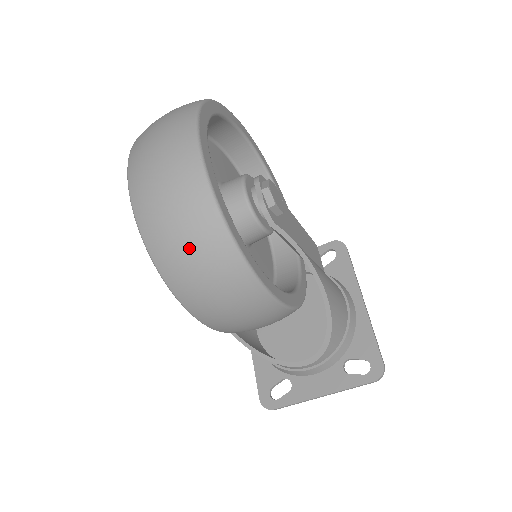
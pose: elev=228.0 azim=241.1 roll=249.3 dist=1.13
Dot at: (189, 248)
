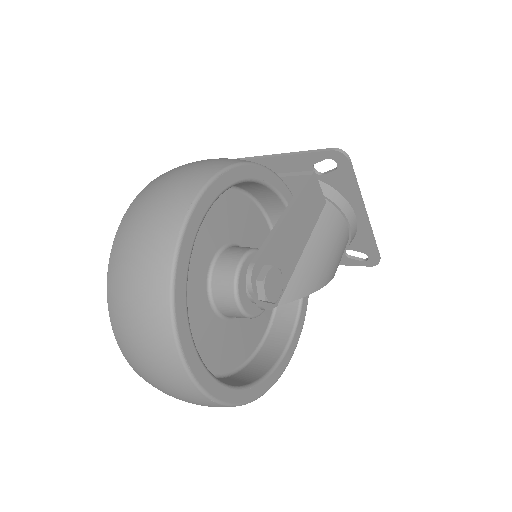
Dot at: occluded
